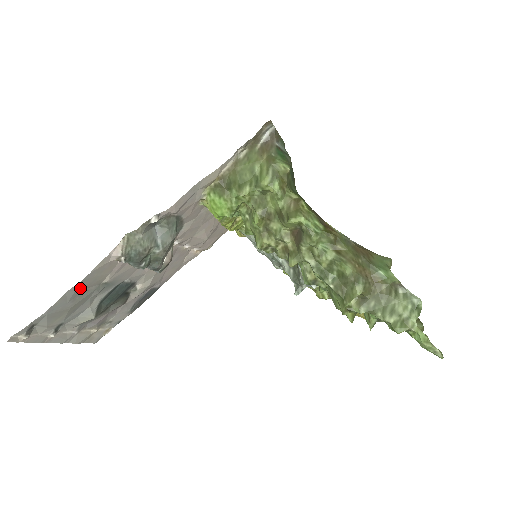
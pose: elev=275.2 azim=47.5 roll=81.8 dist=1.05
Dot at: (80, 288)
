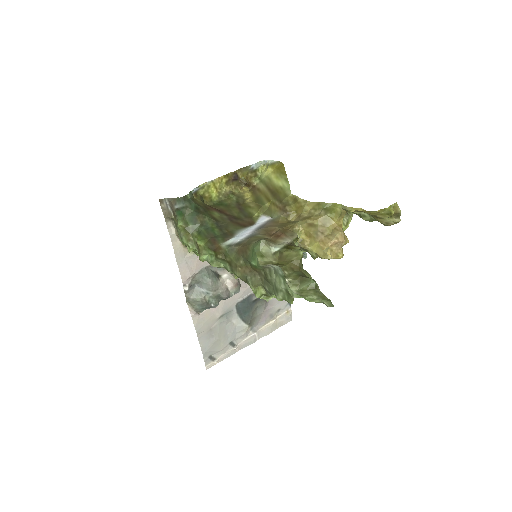
Dot at: (205, 332)
